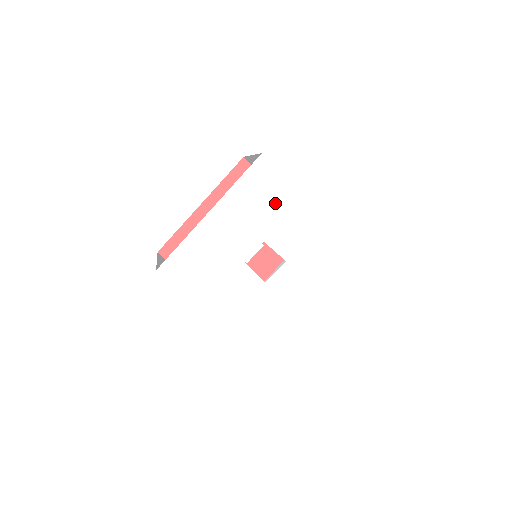
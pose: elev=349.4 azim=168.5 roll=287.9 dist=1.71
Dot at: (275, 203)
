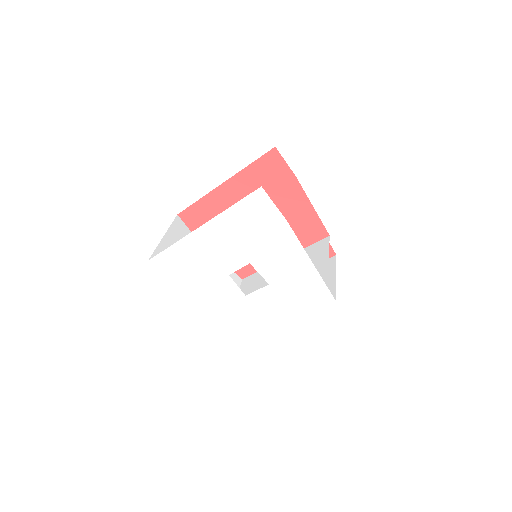
Dot at: (267, 234)
